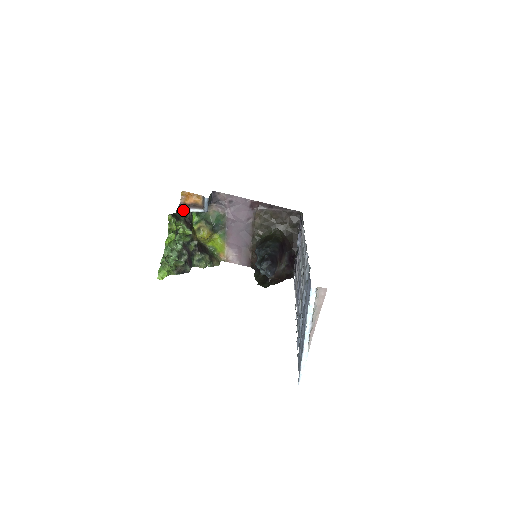
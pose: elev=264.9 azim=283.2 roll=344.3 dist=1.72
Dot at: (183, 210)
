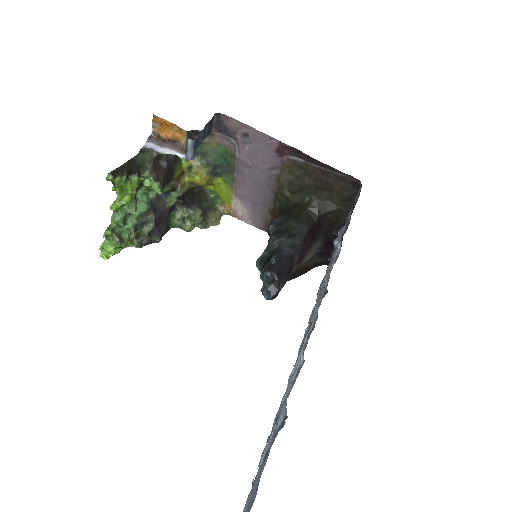
Dot at: (154, 148)
